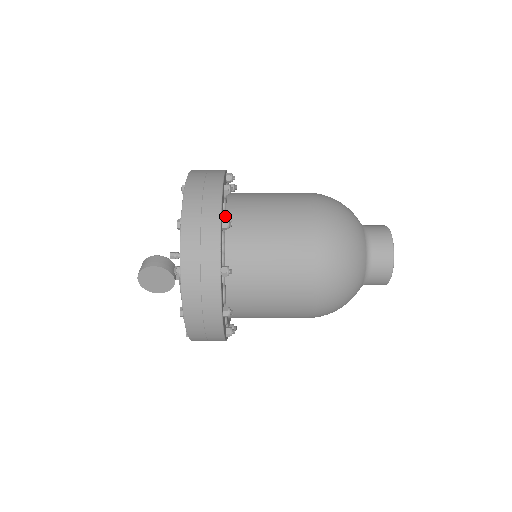
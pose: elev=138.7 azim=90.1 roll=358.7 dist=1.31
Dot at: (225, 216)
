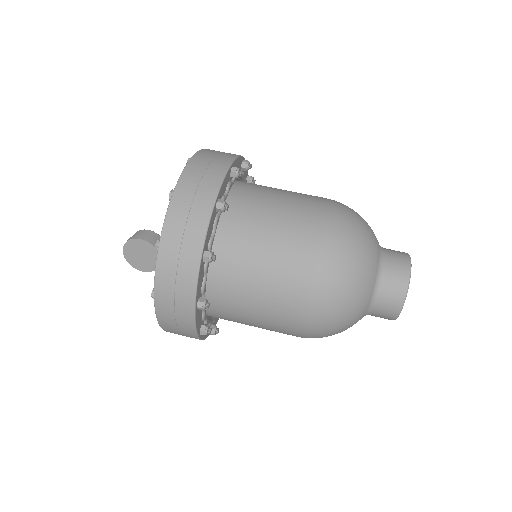
Dot at: (225, 199)
